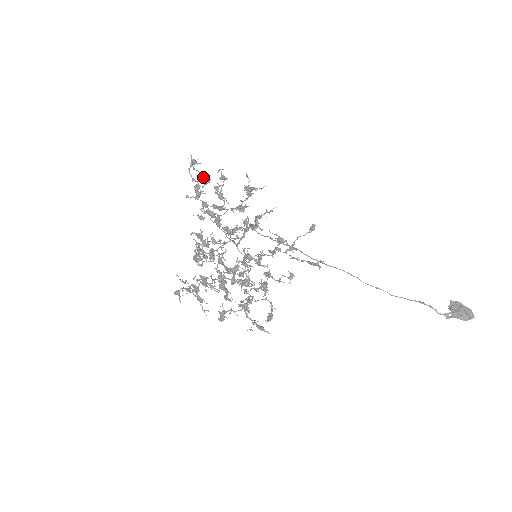
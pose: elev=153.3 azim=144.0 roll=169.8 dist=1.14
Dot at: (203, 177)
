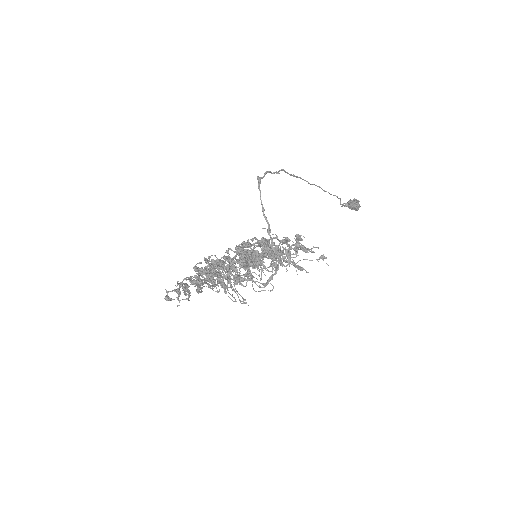
Dot at: occluded
